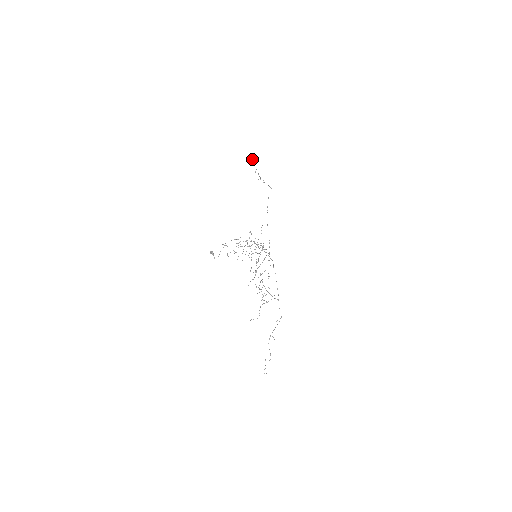
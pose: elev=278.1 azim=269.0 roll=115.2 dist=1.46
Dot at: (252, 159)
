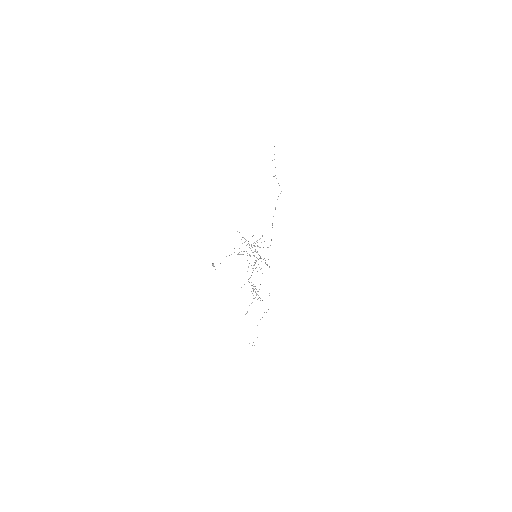
Dot at: occluded
